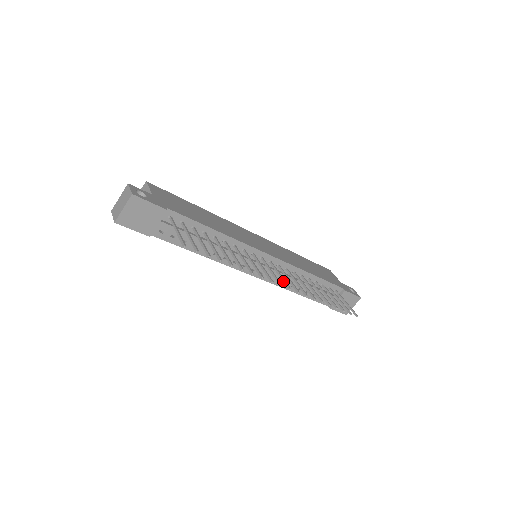
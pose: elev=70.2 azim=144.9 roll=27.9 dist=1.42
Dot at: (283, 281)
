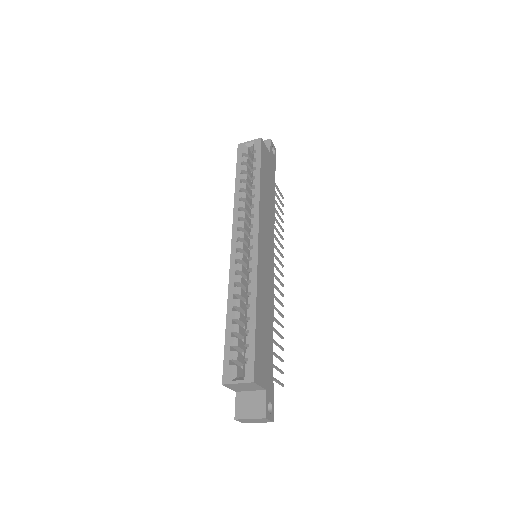
Dot at: (279, 272)
